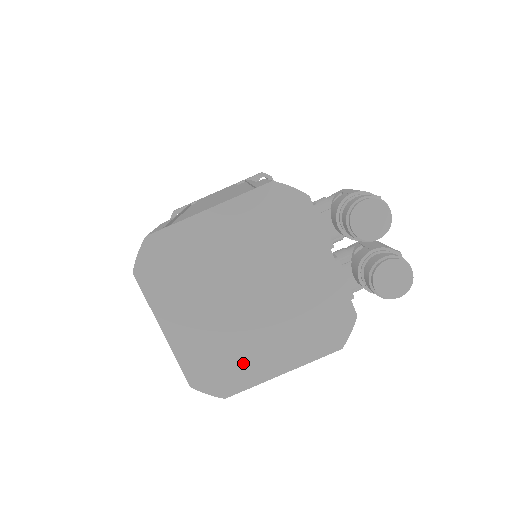
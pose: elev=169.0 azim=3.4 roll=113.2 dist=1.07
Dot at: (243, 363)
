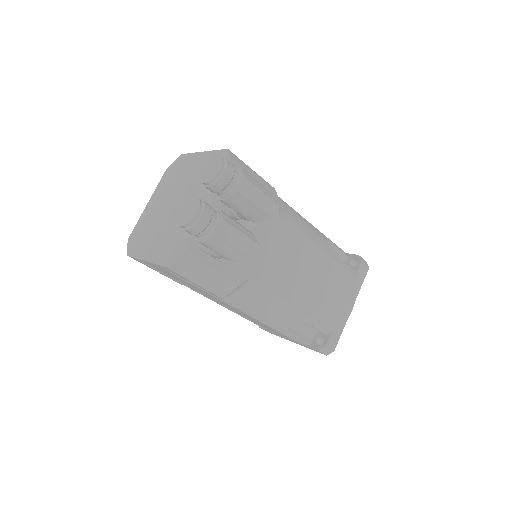
Dot at: (145, 241)
